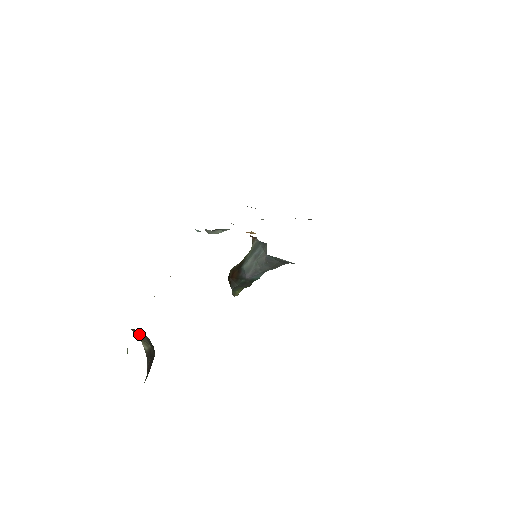
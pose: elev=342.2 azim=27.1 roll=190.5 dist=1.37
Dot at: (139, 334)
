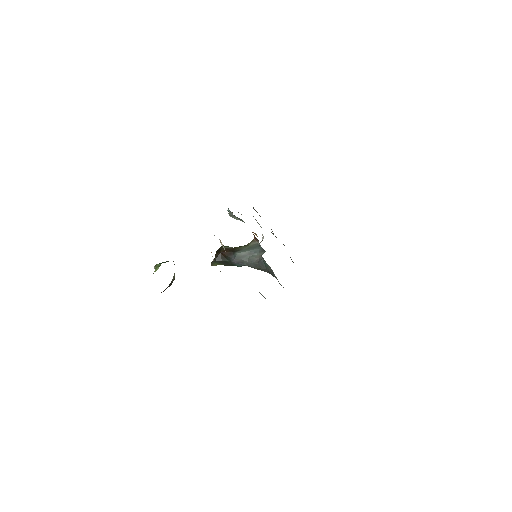
Dot at: occluded
